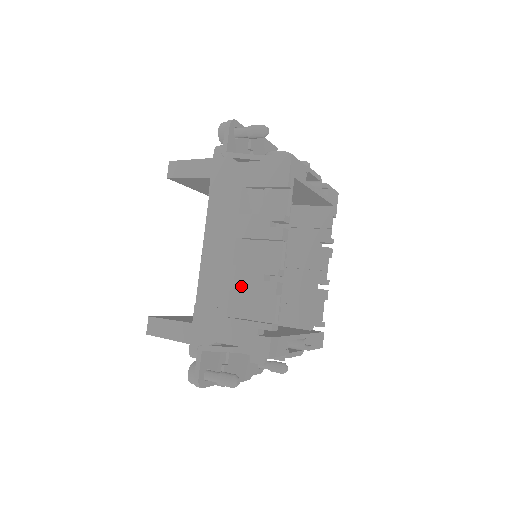
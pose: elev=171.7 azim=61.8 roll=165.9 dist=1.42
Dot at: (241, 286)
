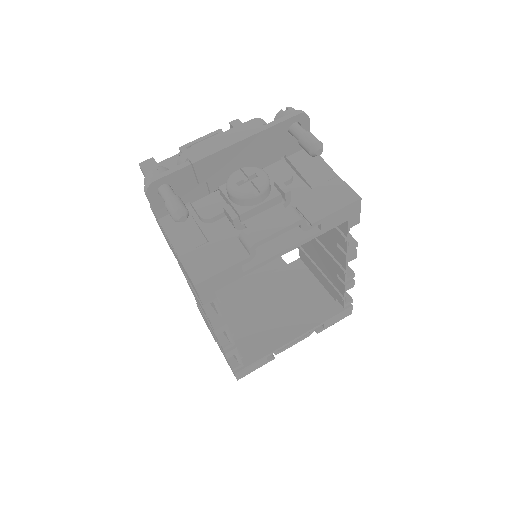
Dot at: occluded
